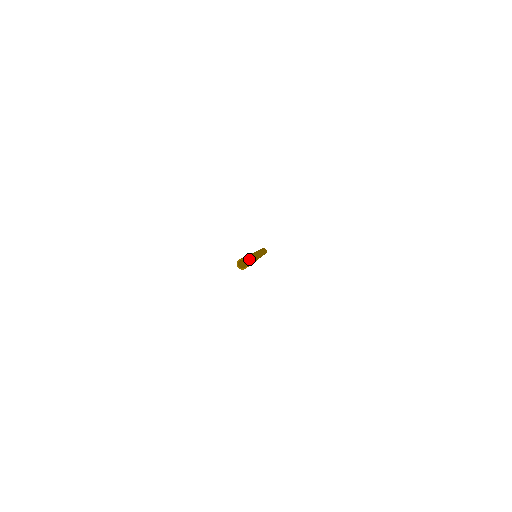
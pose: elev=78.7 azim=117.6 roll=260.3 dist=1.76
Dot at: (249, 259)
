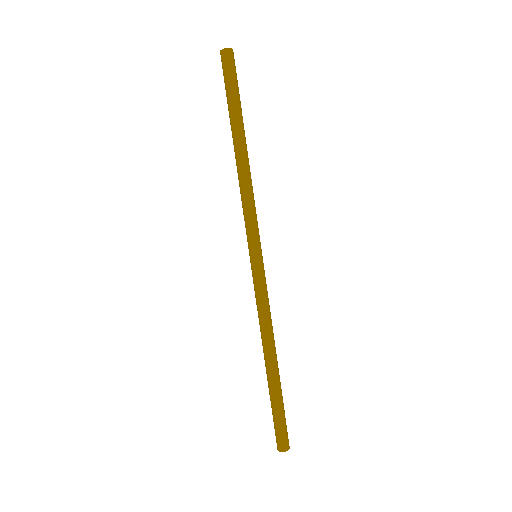
Dot at: (237, 84)
